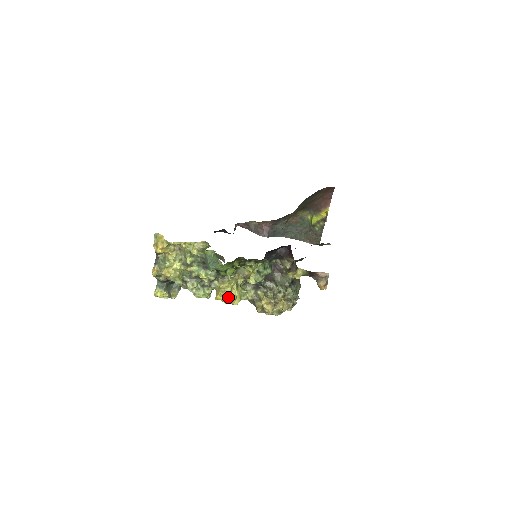
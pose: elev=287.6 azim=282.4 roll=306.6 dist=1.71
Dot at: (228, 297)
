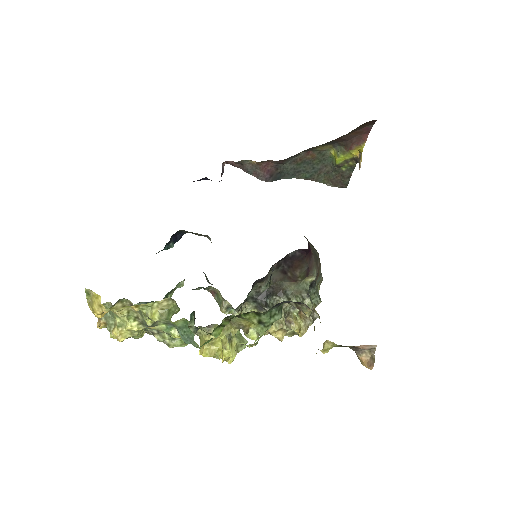
Dot at: (218, 353)
